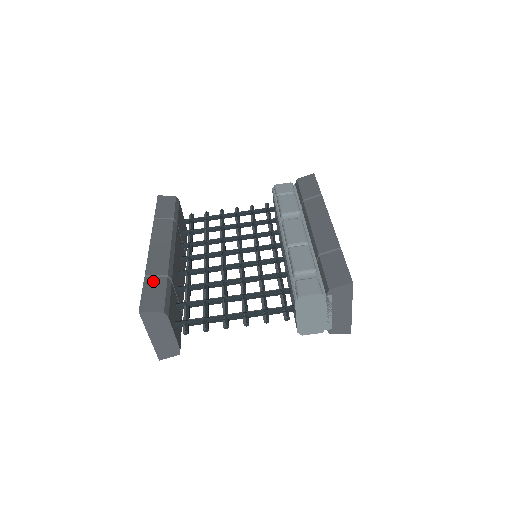
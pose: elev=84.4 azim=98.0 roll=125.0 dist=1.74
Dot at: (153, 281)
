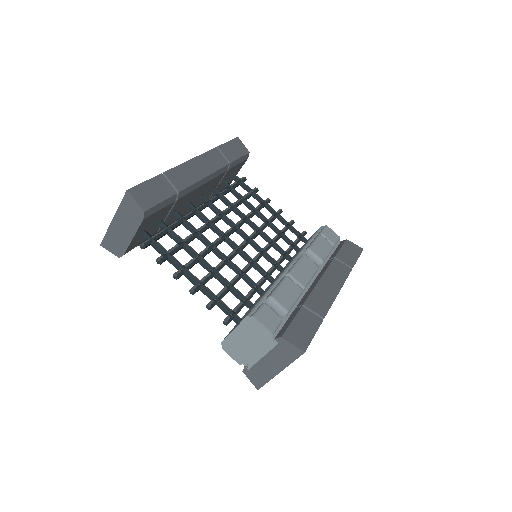
Dot at: (164, 183)
